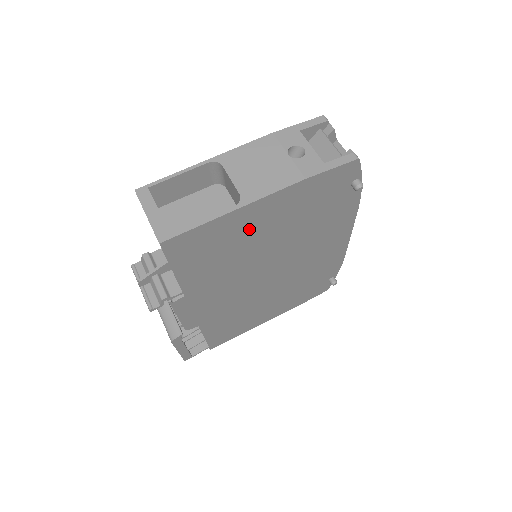
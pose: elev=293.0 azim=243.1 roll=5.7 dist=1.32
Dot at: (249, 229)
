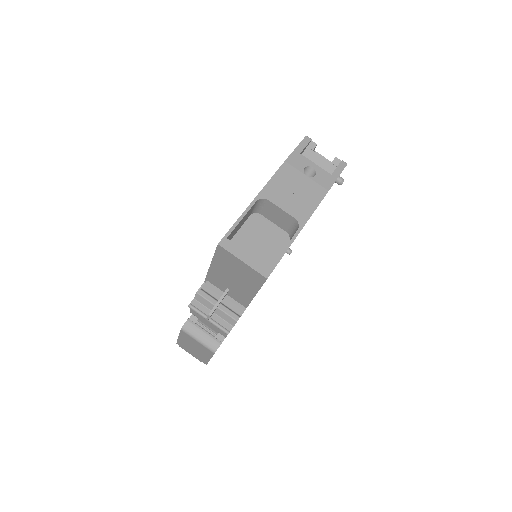
Dot at: occluded
